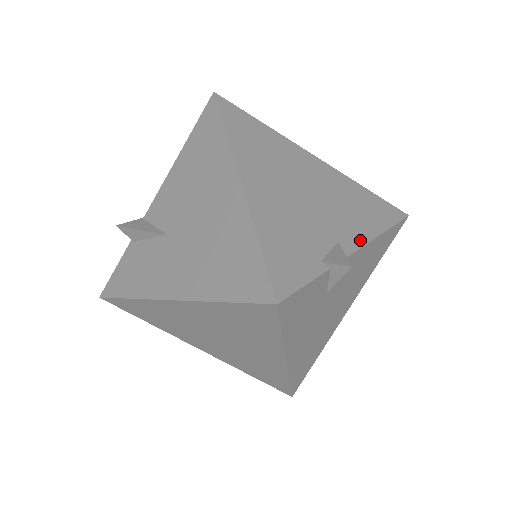
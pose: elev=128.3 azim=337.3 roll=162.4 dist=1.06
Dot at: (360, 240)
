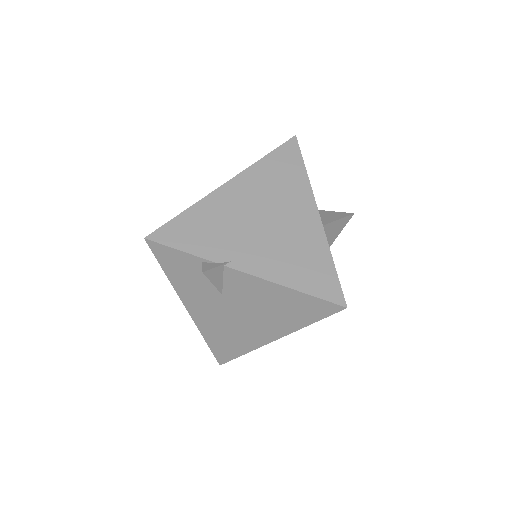
Dot at: occluded
